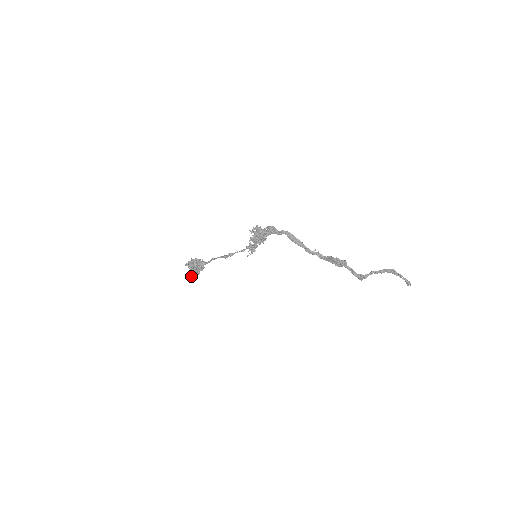
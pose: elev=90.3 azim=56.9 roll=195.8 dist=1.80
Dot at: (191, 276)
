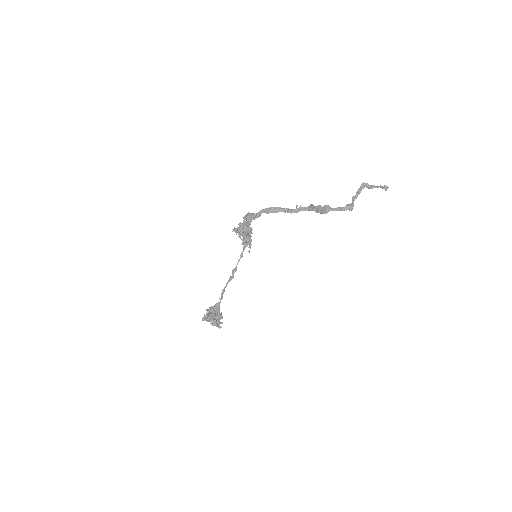
Dot at: (216, 325)
